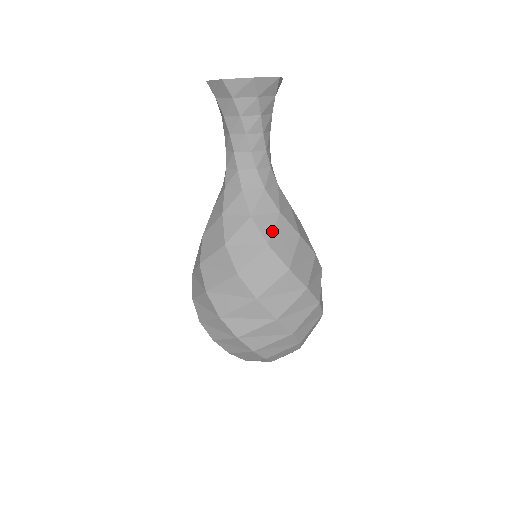
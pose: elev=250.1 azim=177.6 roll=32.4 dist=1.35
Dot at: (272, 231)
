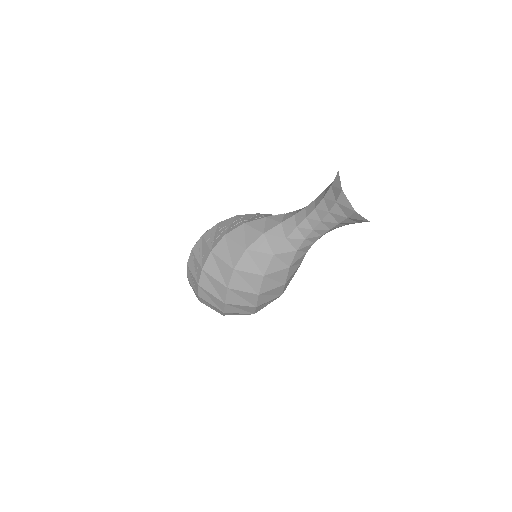
Dot at: occluded
